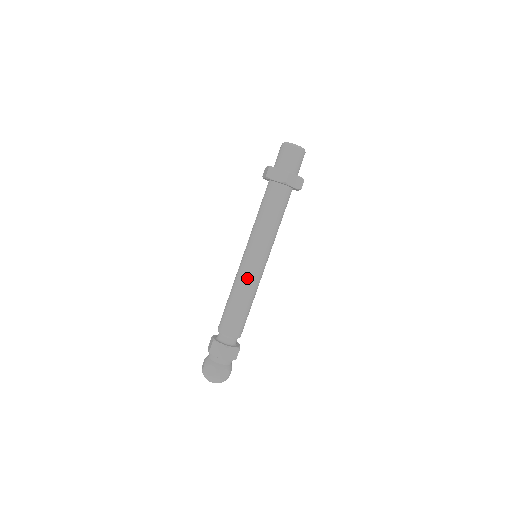
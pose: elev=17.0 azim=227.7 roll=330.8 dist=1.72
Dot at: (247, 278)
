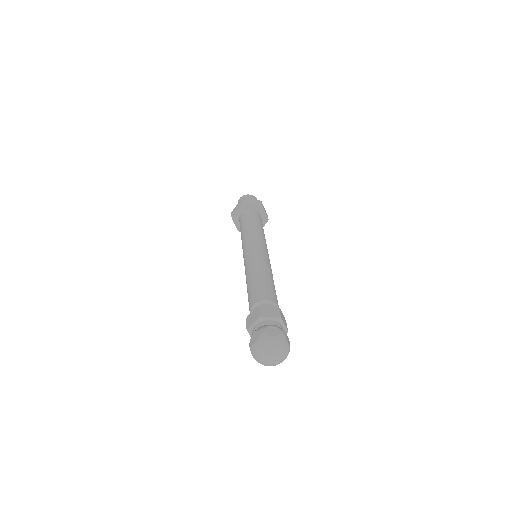
Dot at: (250, 261)
